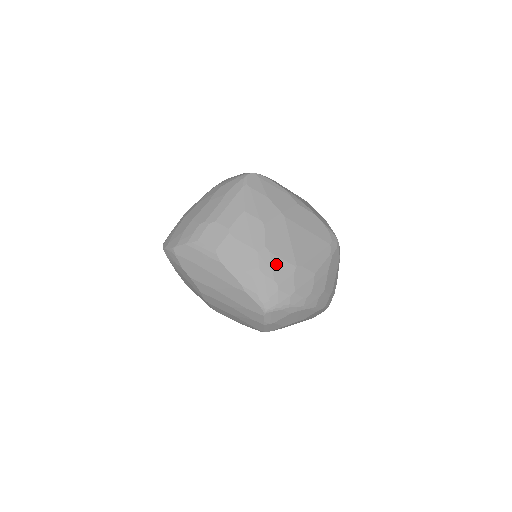
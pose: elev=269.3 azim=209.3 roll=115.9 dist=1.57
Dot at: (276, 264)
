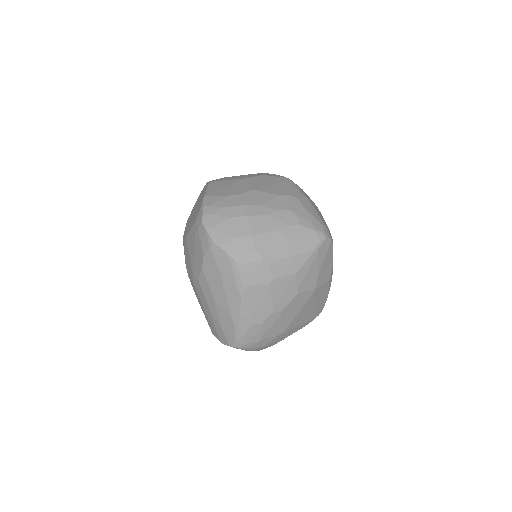
Dot at: (275, 326)
